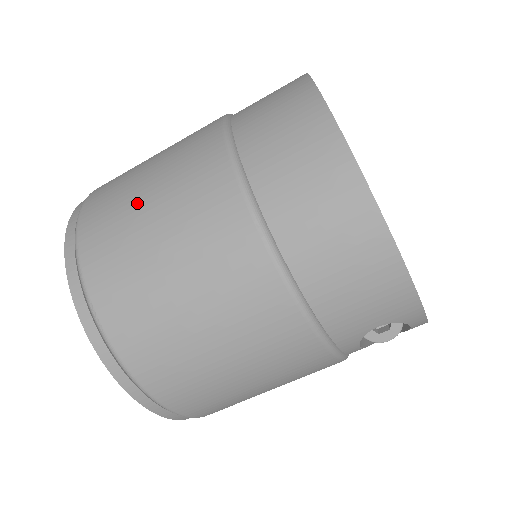
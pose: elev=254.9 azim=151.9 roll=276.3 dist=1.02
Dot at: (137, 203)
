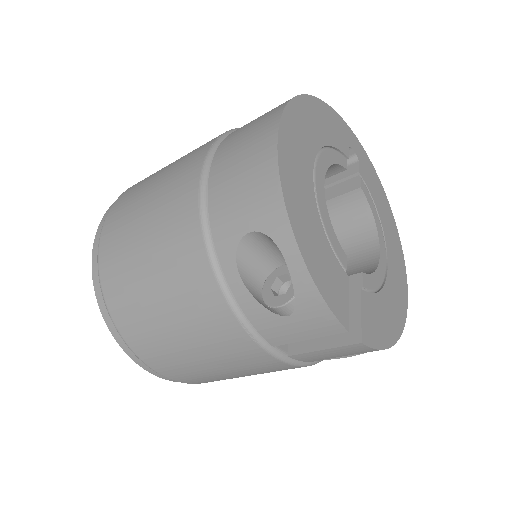
Dot at: occluded
